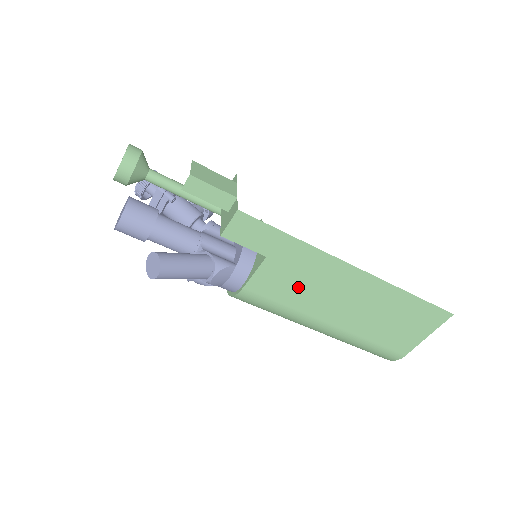
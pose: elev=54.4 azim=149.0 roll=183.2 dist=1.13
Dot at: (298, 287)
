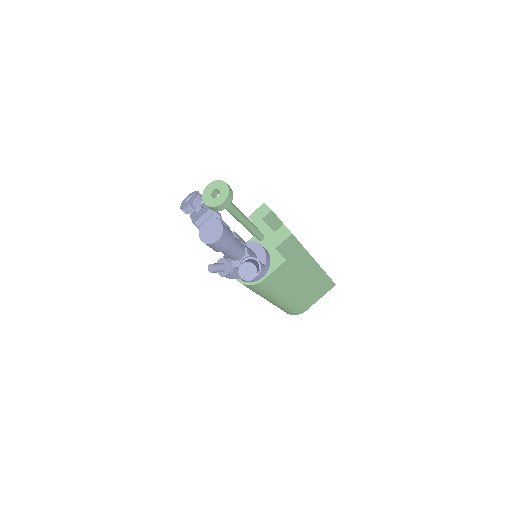
Dot at: (288, 277)
